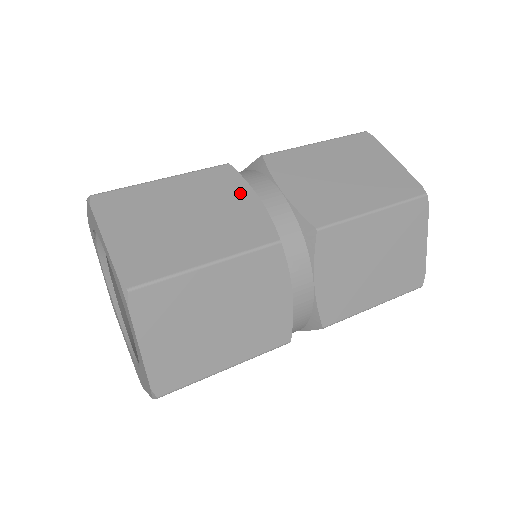
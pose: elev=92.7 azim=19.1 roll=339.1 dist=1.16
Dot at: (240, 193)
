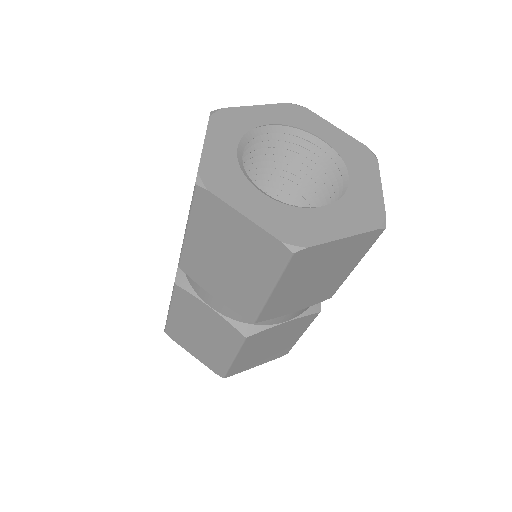
Dot at: (201, 308)
